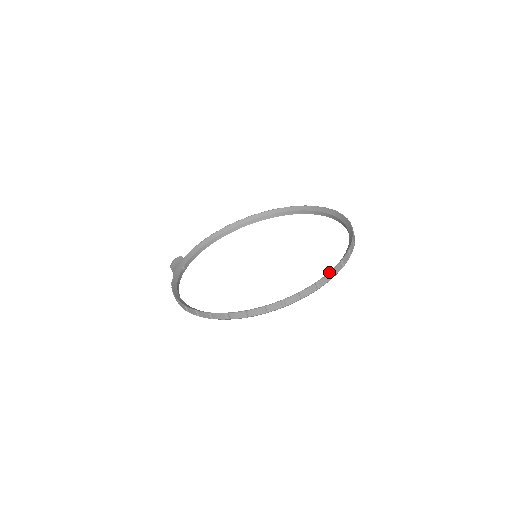
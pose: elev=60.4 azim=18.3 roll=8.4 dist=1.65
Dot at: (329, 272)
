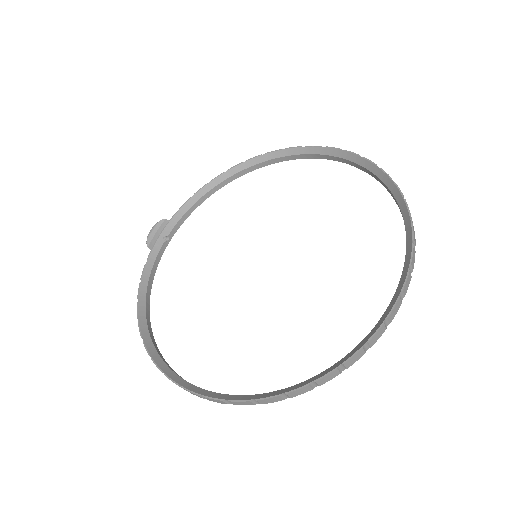
Dot at: (338, 366)
